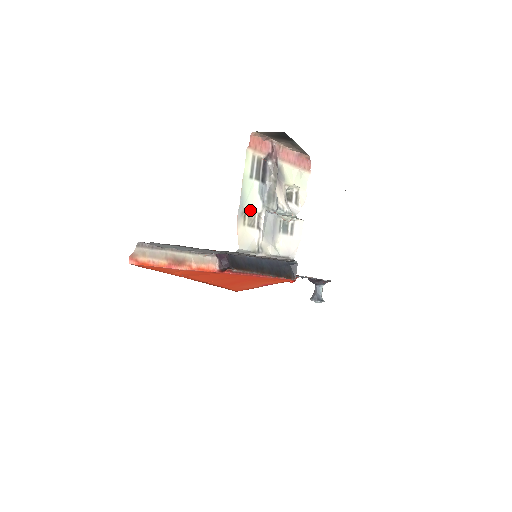
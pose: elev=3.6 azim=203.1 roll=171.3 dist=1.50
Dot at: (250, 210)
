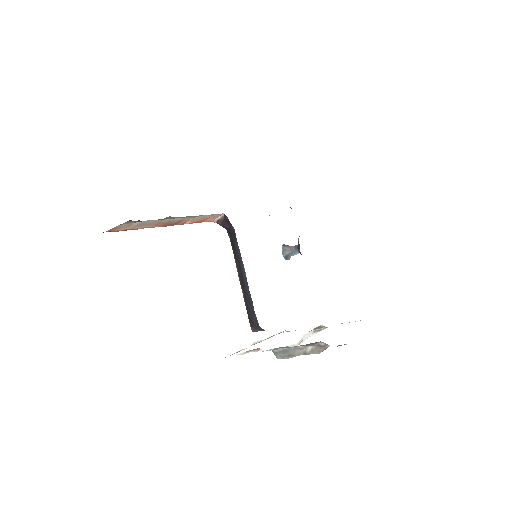
Dot at: occluded
